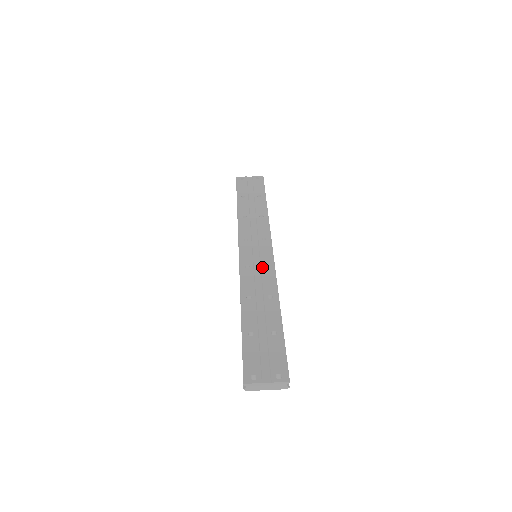
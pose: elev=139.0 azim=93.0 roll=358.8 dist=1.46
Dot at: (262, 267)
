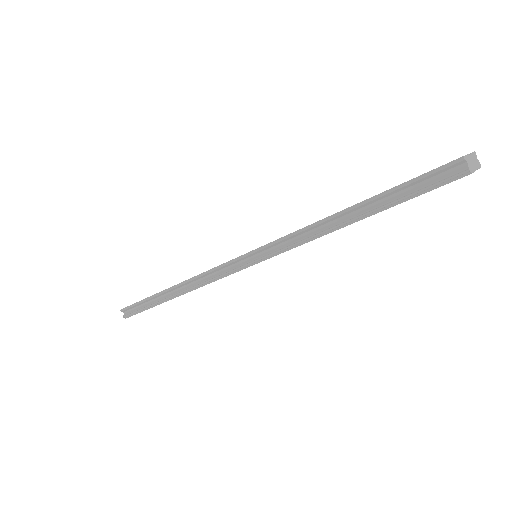
Dot at: occluded
